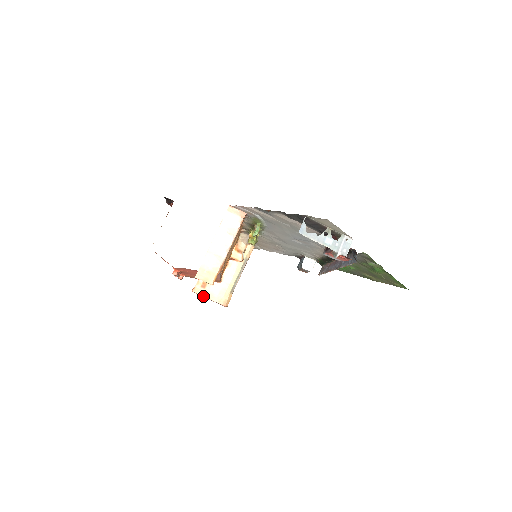
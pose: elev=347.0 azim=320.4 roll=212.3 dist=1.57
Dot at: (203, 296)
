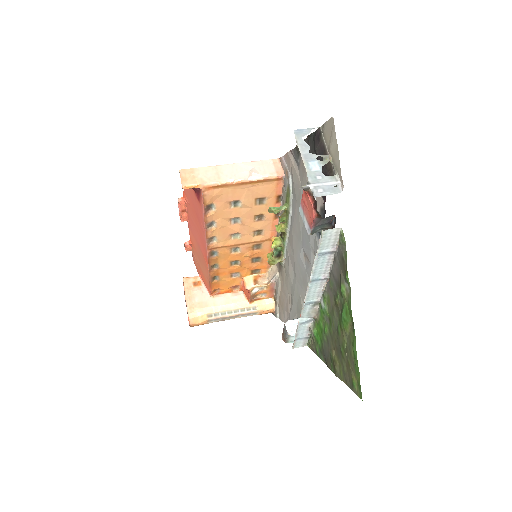
Dot at: (185, 290)
